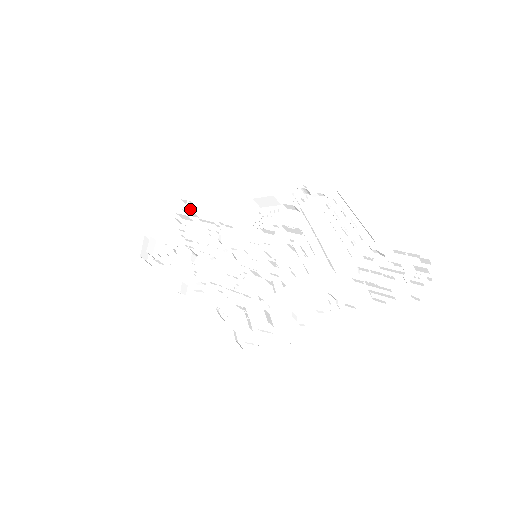
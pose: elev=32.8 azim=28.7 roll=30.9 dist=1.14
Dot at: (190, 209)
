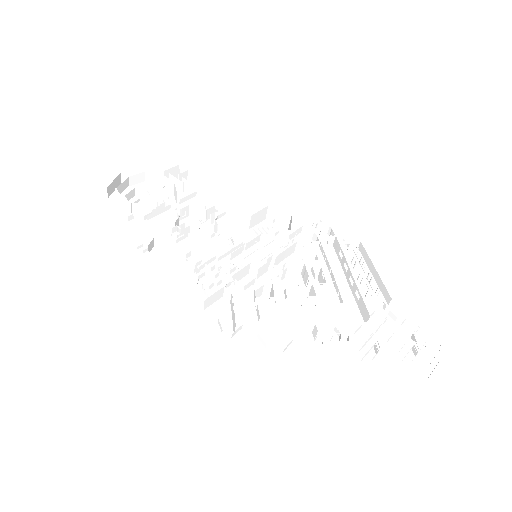
Dot at: occluded
